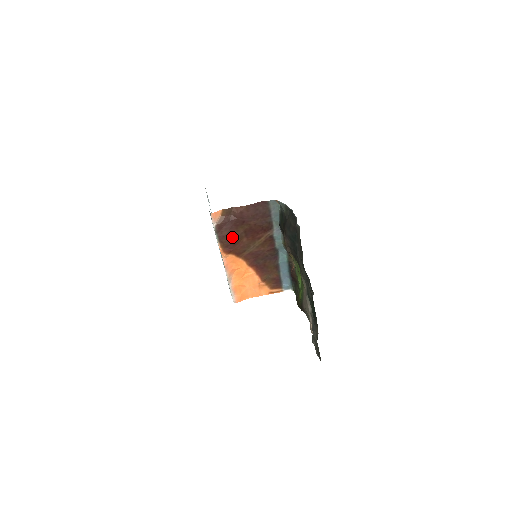
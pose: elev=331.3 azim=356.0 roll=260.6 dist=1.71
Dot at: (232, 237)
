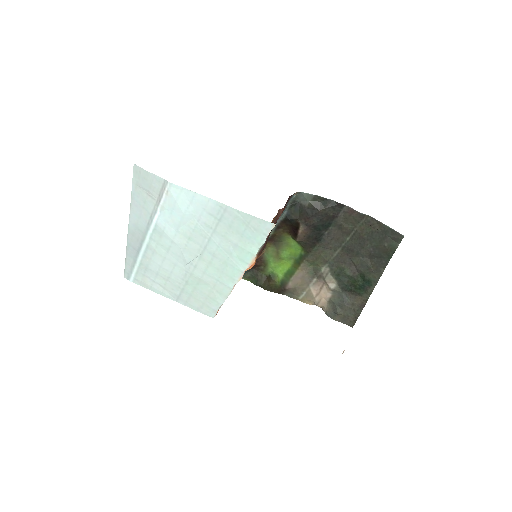
Dot at: occluded
